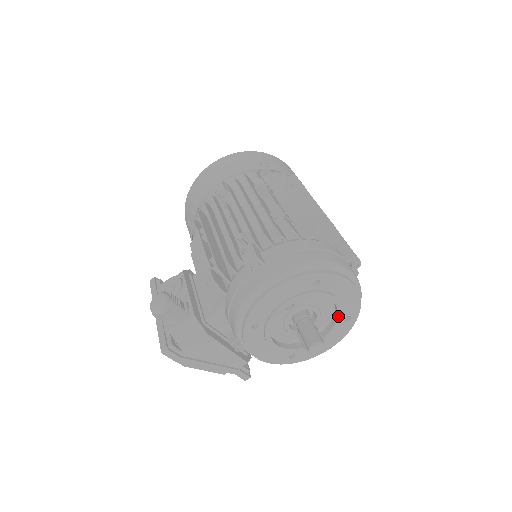
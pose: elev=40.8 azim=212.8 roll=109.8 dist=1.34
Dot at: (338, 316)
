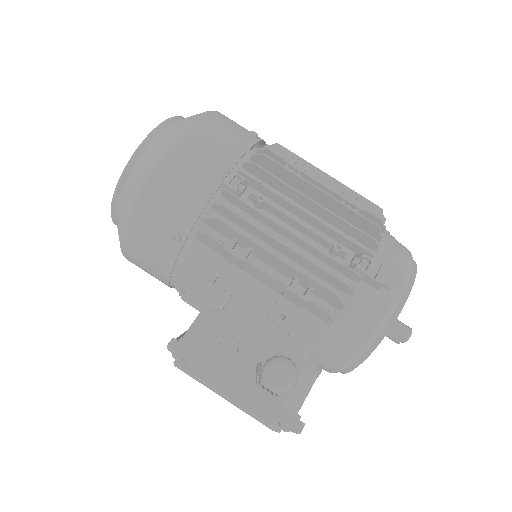
Dot at: occluded
